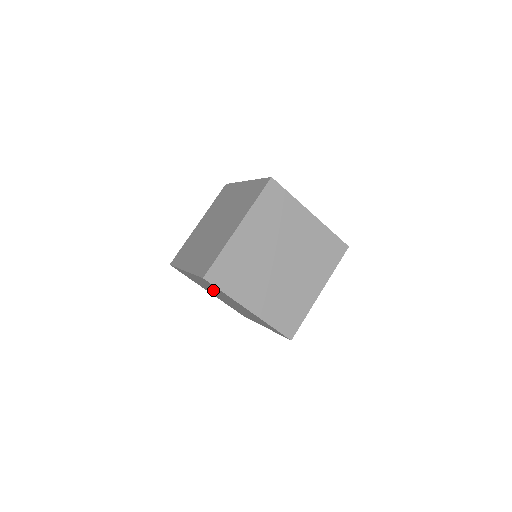
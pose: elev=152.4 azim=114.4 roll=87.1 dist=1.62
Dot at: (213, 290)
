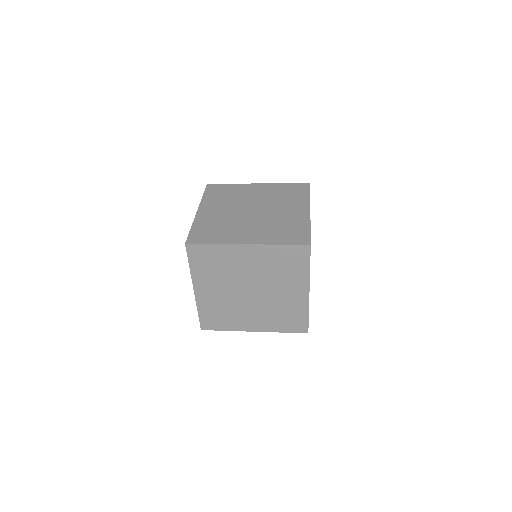
Dot at: (256, 274)
